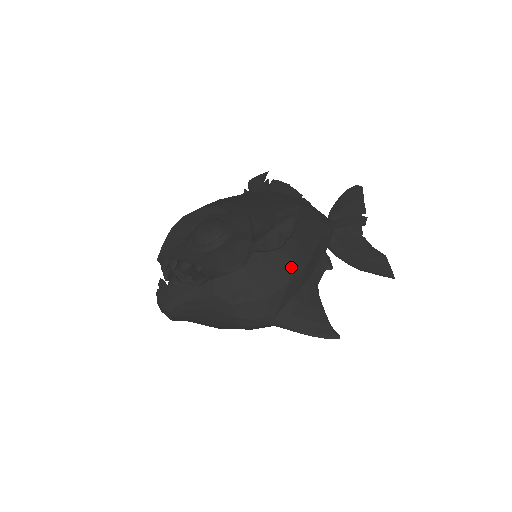
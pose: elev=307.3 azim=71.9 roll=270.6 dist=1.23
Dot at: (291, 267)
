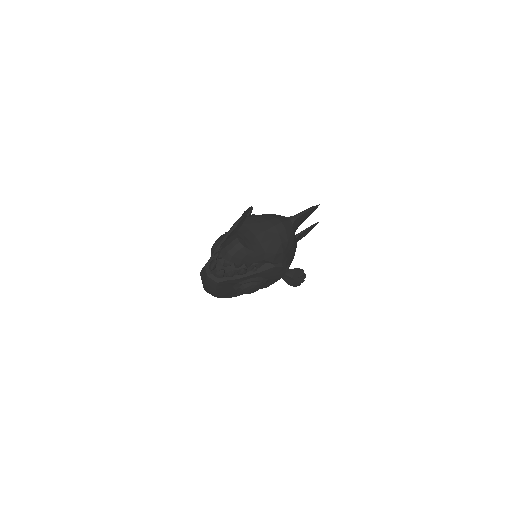
Dot at: occluded
